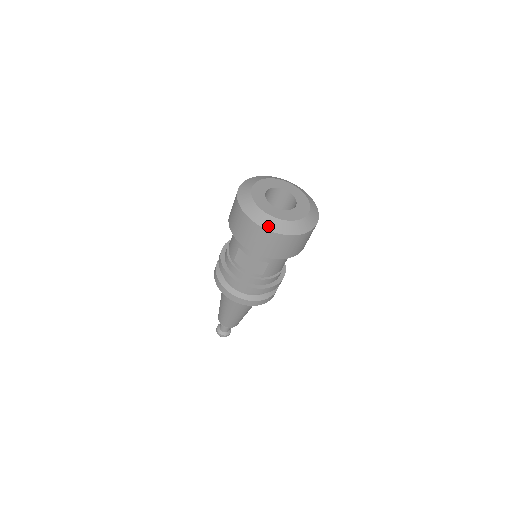
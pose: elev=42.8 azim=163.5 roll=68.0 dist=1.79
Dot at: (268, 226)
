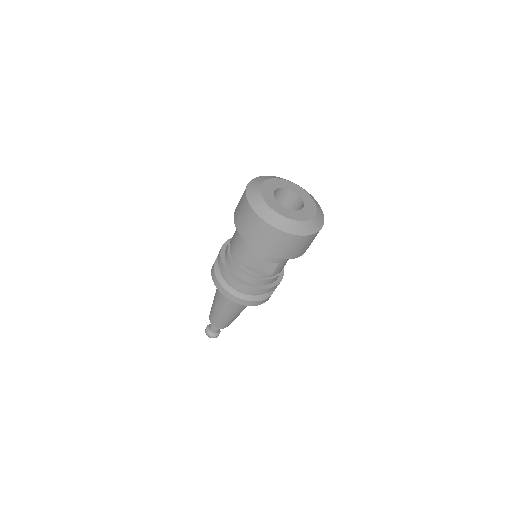
Dot at: (288, 229)
